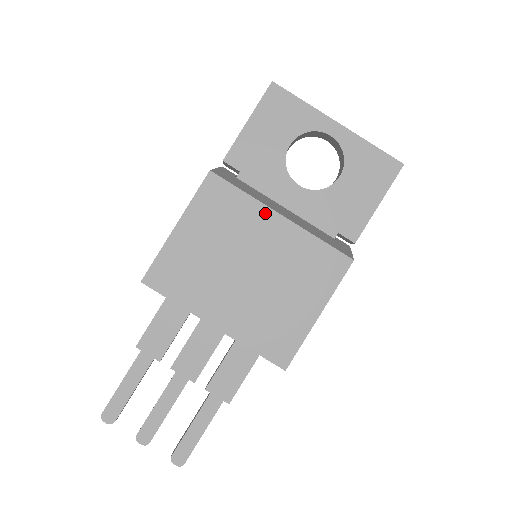
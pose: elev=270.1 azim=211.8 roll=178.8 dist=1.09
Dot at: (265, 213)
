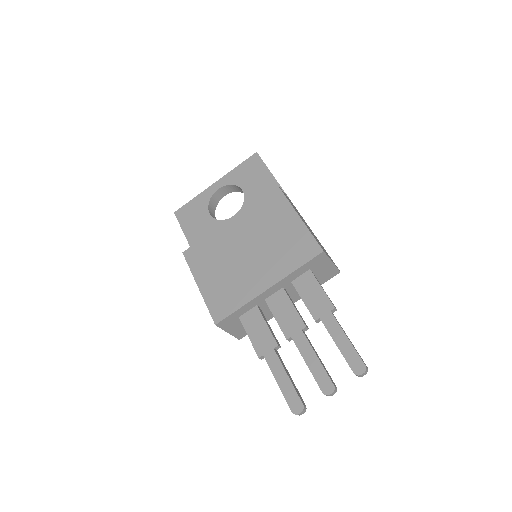
Dot at: (222, 229)
